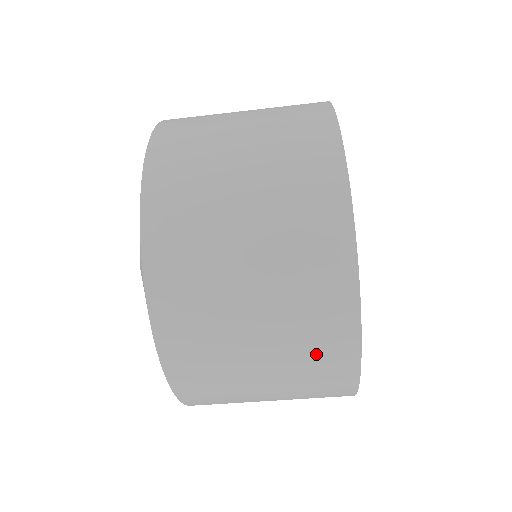
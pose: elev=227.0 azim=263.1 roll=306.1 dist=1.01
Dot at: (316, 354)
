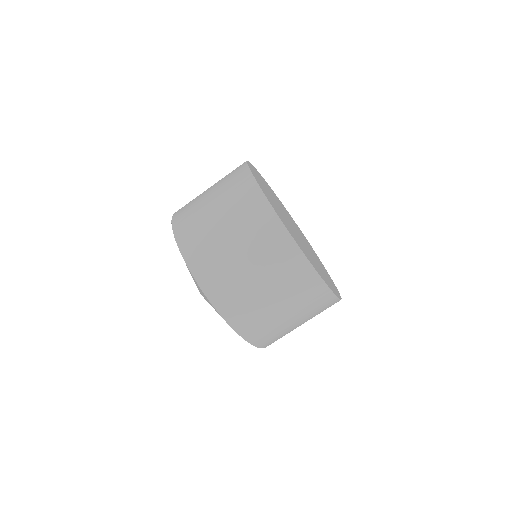
Dot at: (315, 305)
